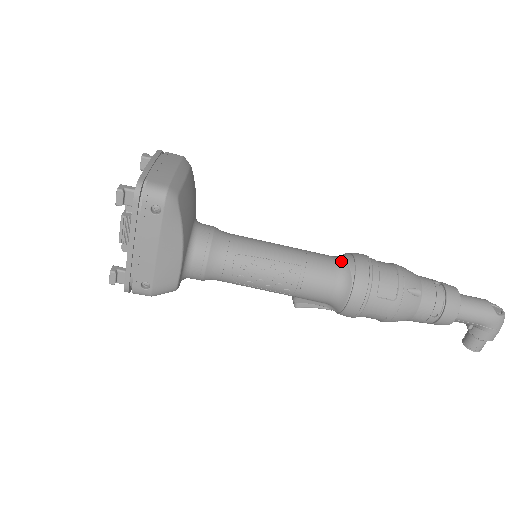
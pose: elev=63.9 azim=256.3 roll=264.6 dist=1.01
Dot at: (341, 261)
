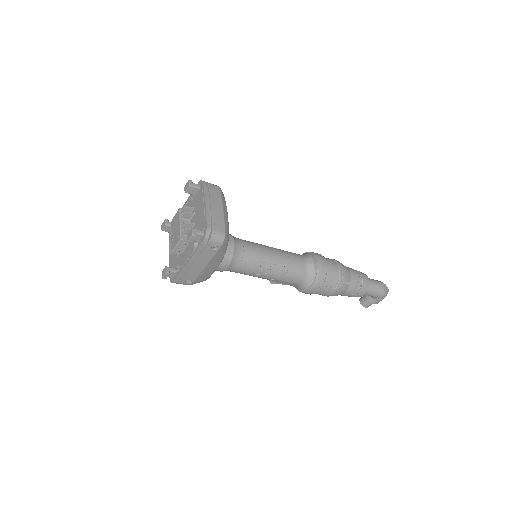
Dot at: (309, 263)
